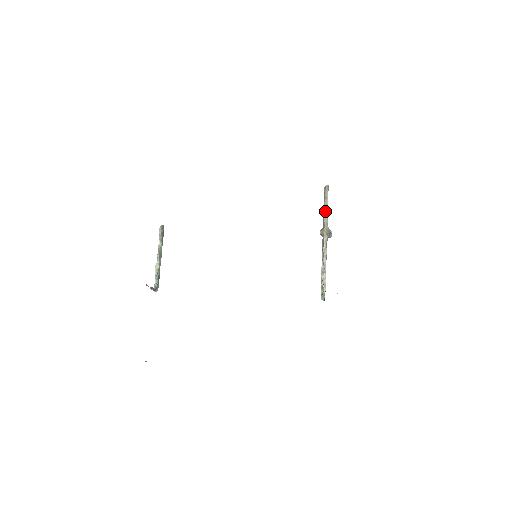
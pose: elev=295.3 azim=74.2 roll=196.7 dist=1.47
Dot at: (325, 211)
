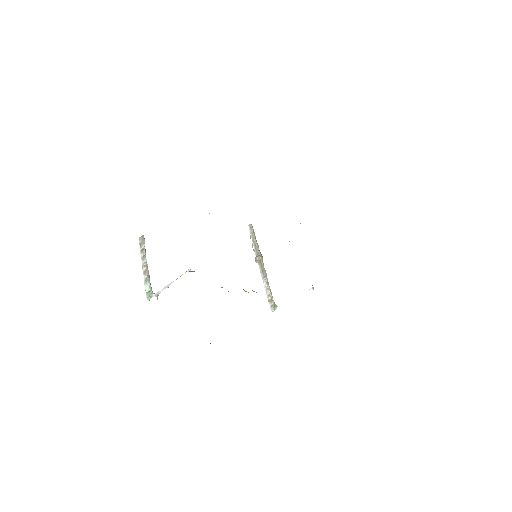
Dot at: (256, 242)
